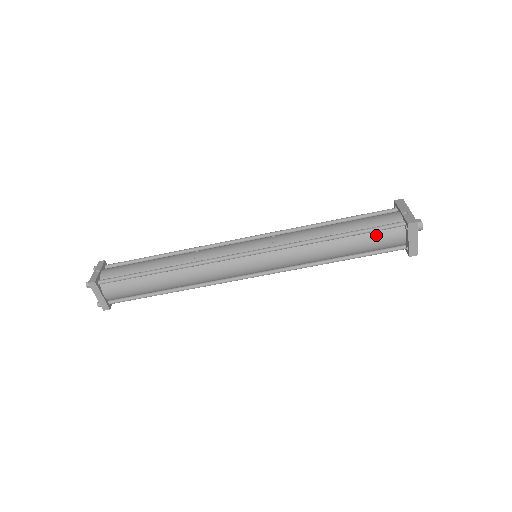
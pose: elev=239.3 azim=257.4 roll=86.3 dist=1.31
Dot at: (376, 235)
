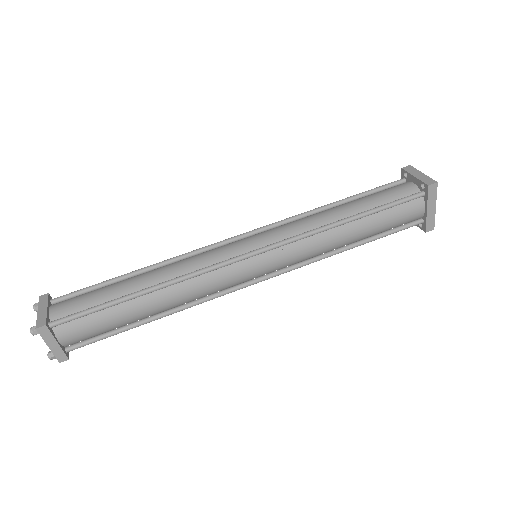
Dot at: (380, 192)
